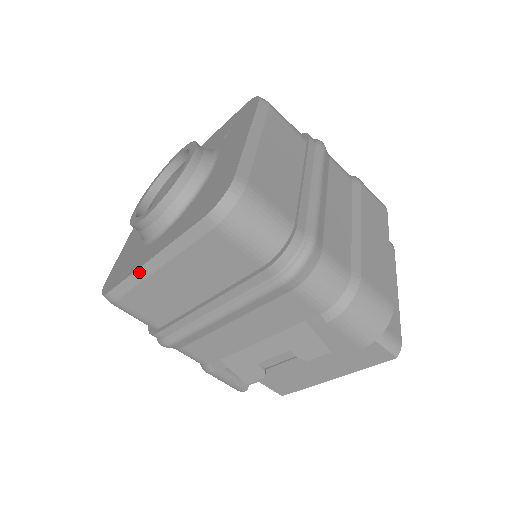
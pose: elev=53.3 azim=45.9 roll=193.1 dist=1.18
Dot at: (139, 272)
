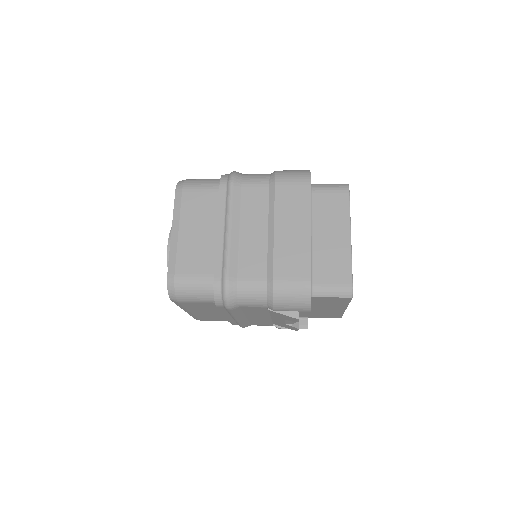
Dot at: occluded
